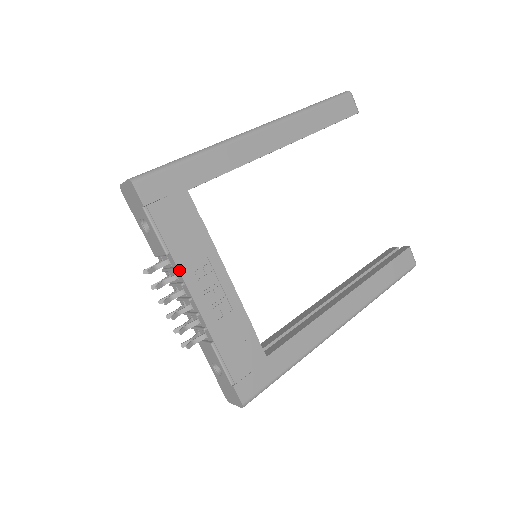
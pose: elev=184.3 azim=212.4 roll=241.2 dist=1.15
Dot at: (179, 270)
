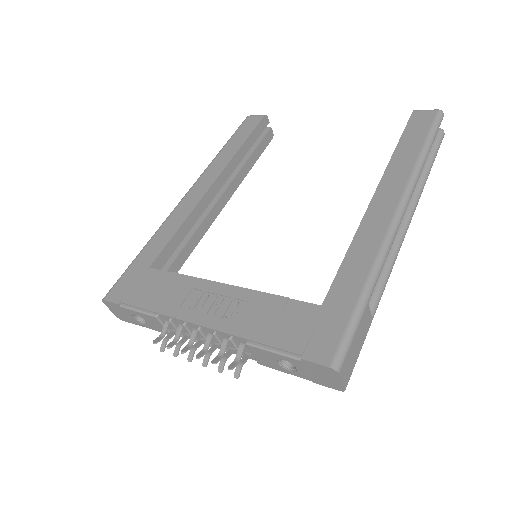
Dot at: (172, 317)
